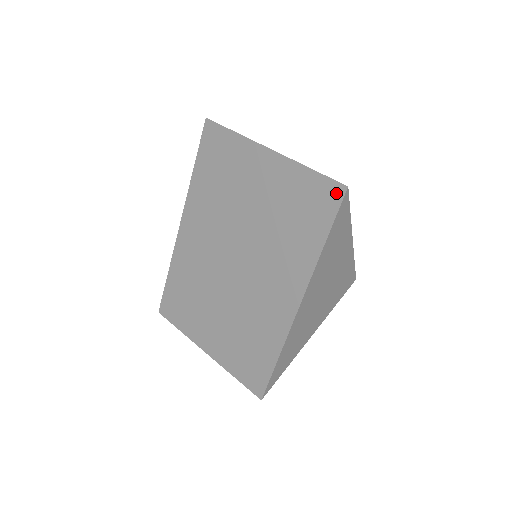
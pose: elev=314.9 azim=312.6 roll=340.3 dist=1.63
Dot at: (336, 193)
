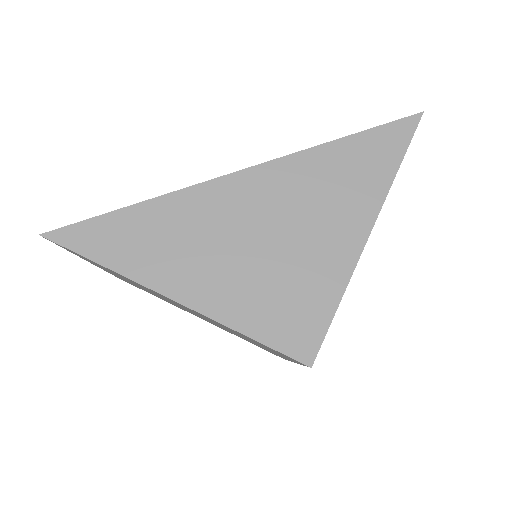
Dot at: occluded
